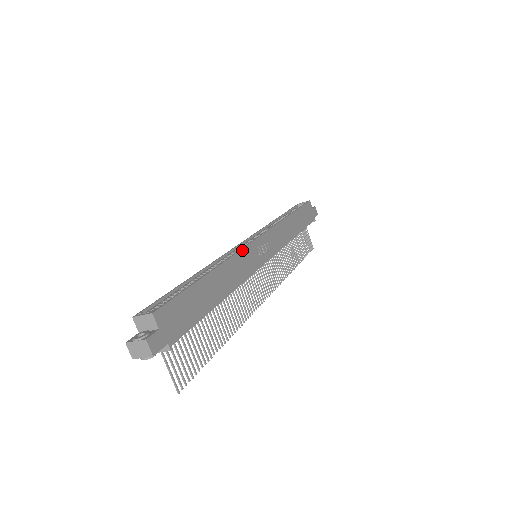
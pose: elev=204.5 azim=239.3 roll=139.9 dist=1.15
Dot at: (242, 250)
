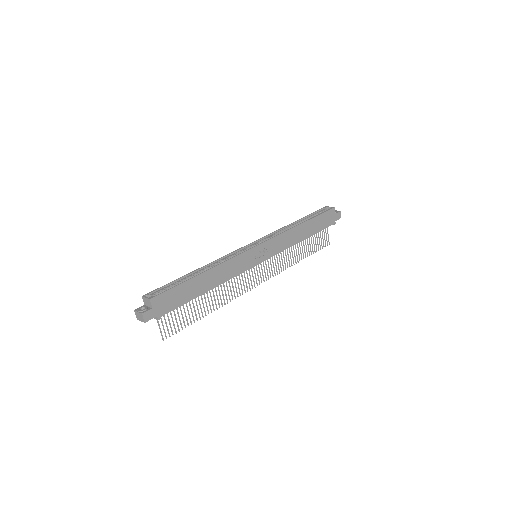
Dot at: (238, 256)
